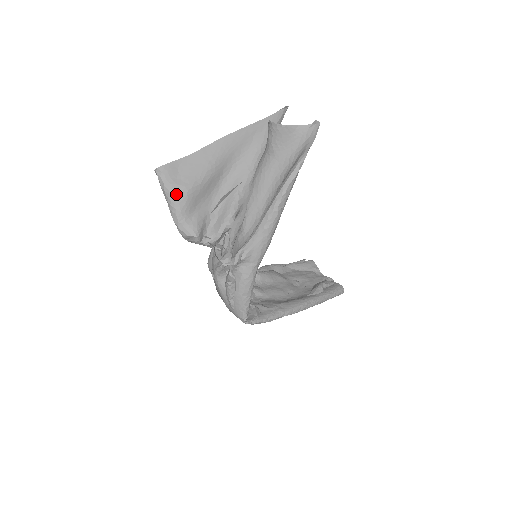
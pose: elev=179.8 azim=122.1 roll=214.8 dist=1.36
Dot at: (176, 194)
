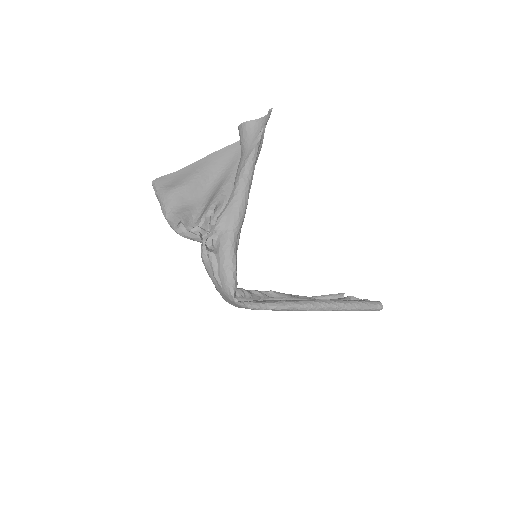
Dot at: (165, 193)
